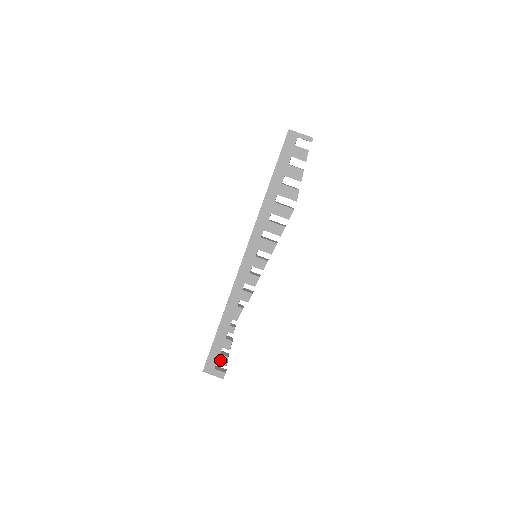
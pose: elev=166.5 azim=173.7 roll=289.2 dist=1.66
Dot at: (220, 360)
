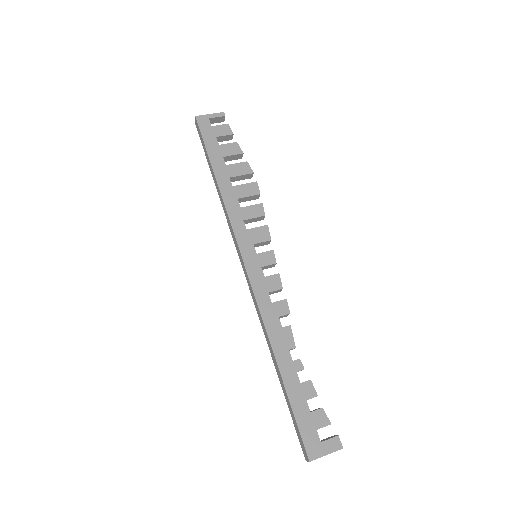
Dot at: (317, 422)
